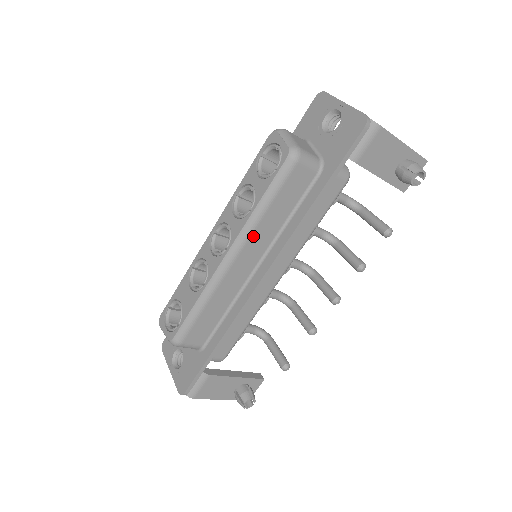
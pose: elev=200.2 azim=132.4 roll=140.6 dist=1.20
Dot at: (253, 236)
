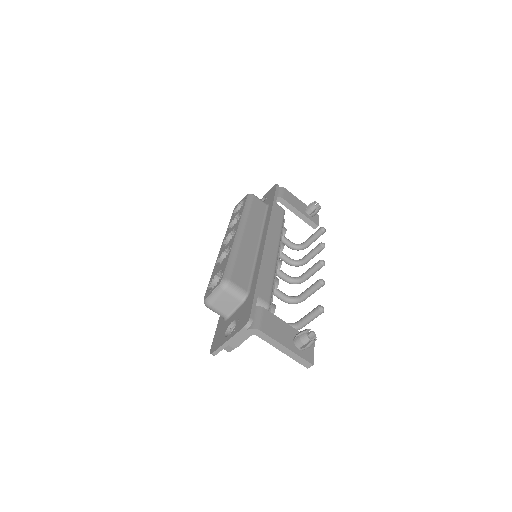
Dot at: (248, 223)
